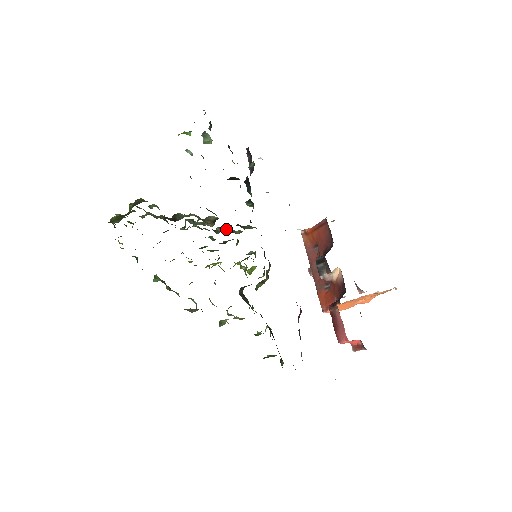
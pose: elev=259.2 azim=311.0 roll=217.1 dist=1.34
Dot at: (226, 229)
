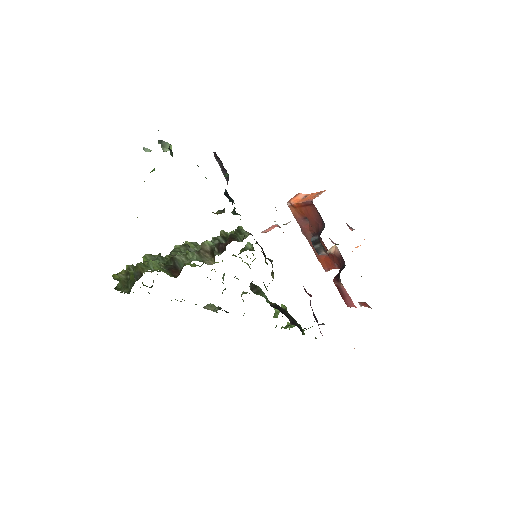
Dot at: (220, 239)
